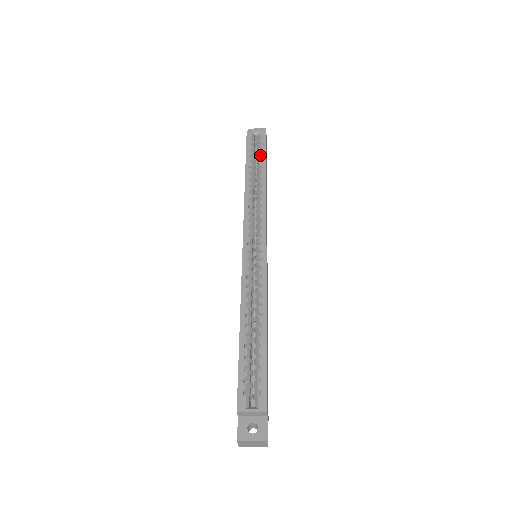
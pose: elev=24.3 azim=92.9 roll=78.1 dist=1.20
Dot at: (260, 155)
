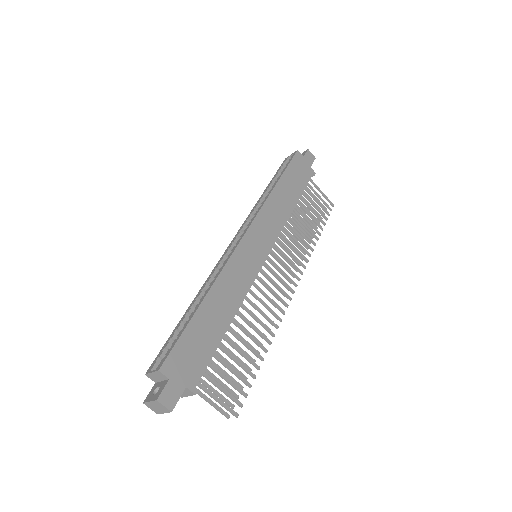
Dot at: occluded
